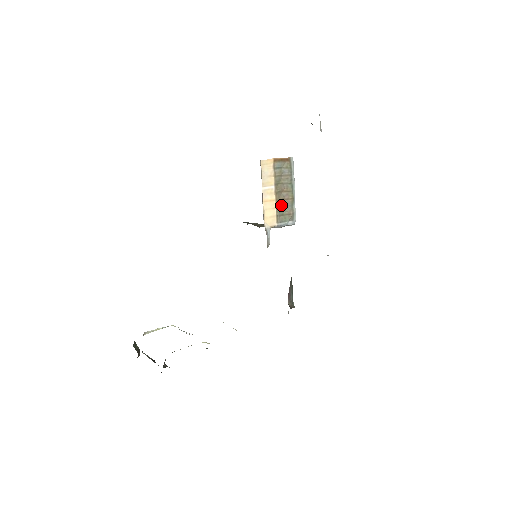
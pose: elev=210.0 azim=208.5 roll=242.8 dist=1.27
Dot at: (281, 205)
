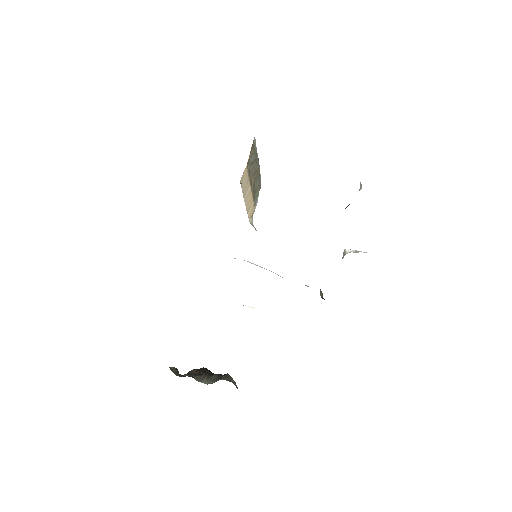
Dot at: (253, 189)
